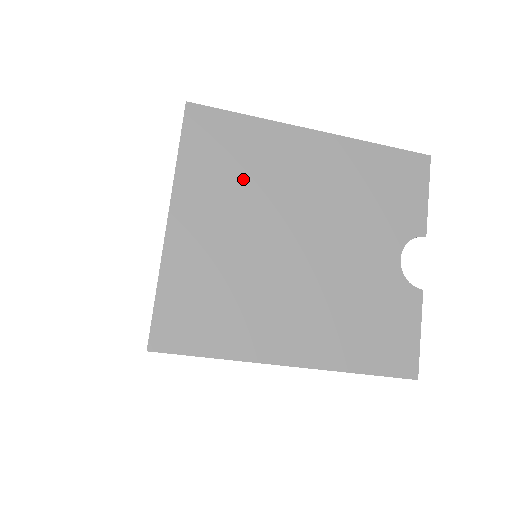
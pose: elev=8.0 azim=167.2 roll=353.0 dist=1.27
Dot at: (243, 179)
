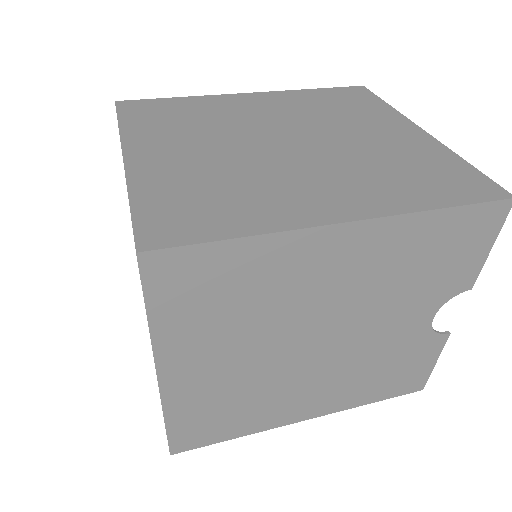
Dot at: (243, 312)
